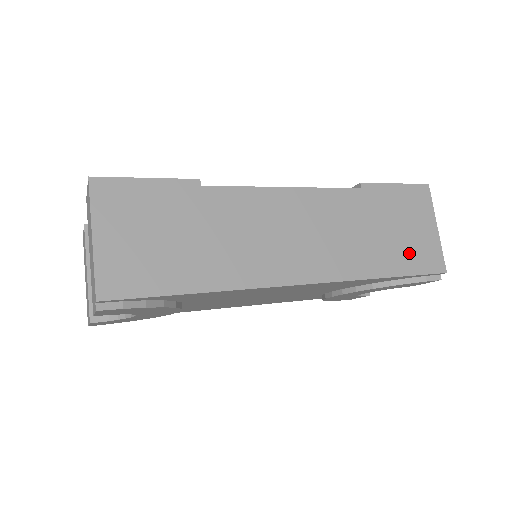
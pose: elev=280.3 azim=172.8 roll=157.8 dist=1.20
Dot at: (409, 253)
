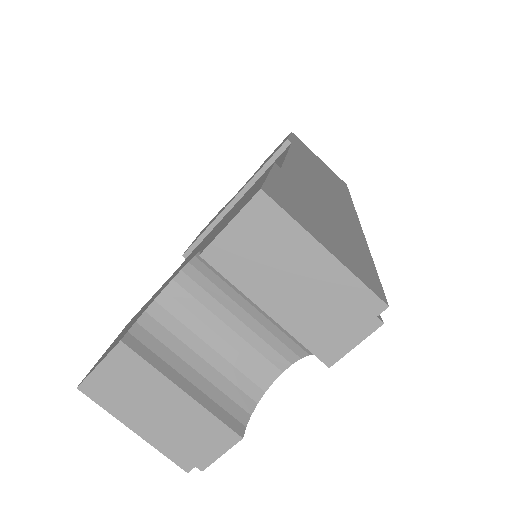
Dot at: (335, 179)
